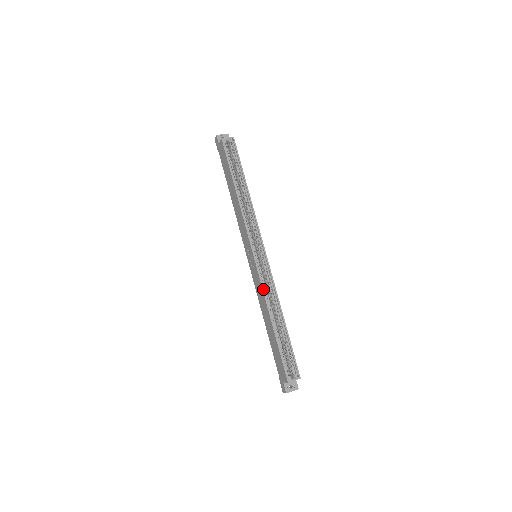
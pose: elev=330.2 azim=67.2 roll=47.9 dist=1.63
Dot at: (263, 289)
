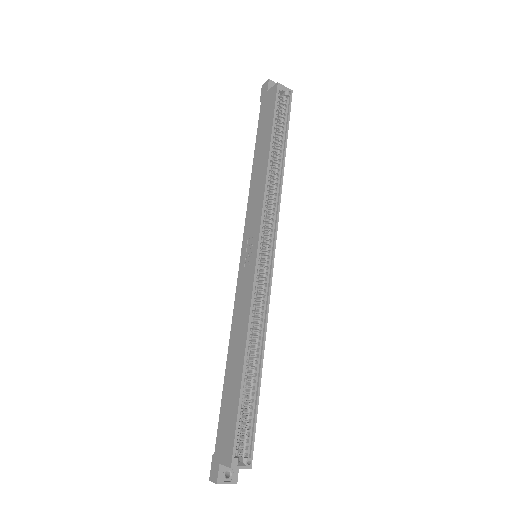
Dot at: (251, 305)
